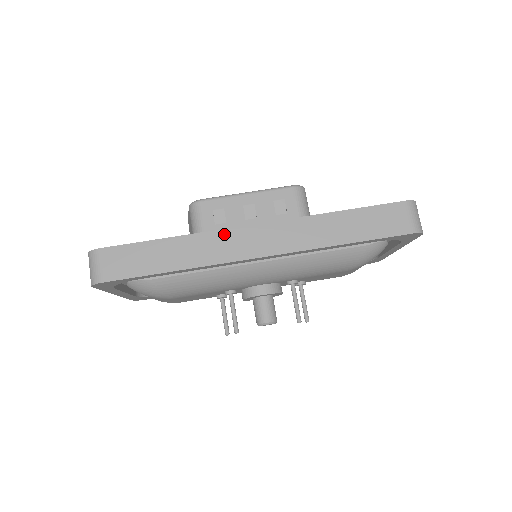
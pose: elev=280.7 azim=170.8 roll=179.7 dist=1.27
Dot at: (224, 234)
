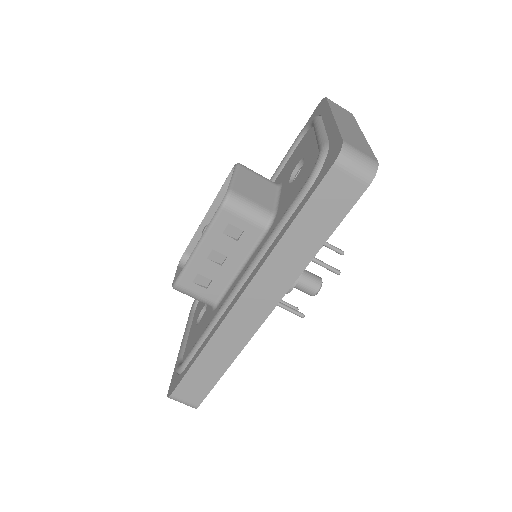
Dot at: (227, 324)
